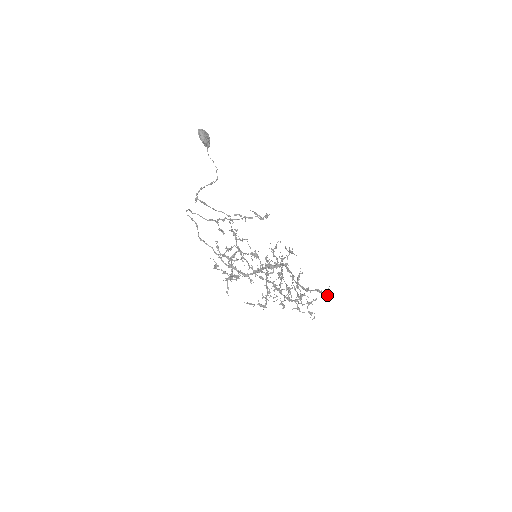
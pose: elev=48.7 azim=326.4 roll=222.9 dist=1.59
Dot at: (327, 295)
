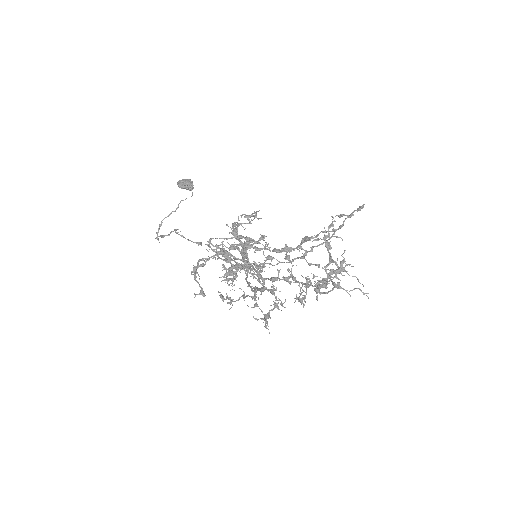
Dot at: (338, 237)
